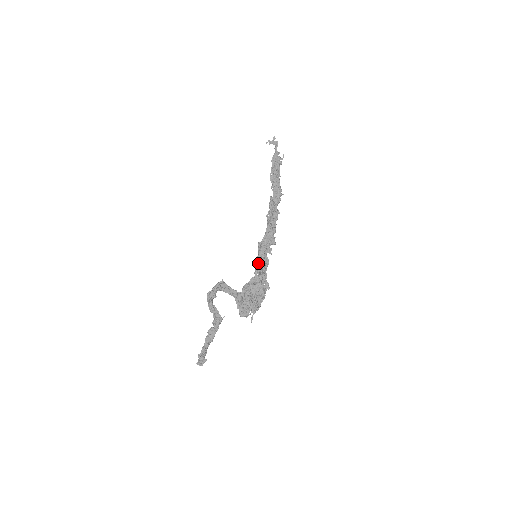
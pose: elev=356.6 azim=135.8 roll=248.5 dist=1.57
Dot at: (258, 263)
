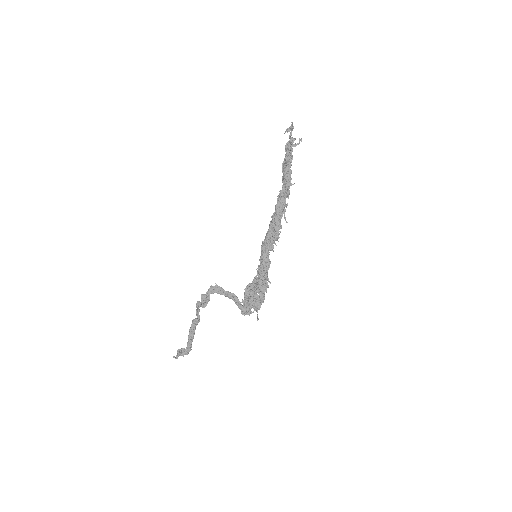
Dot at: (260, 262)
